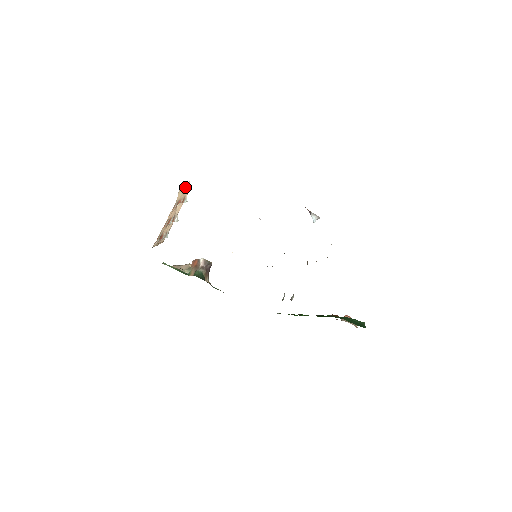
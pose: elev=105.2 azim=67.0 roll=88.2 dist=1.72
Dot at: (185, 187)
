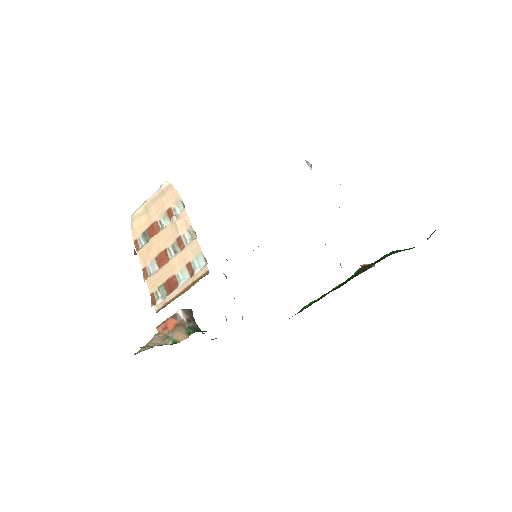
Dot at: (155, 198)
